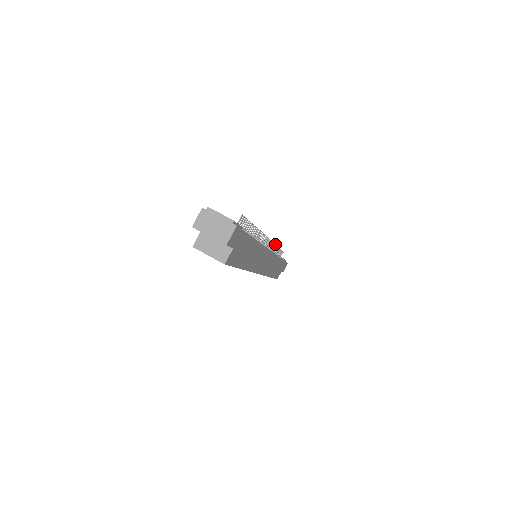
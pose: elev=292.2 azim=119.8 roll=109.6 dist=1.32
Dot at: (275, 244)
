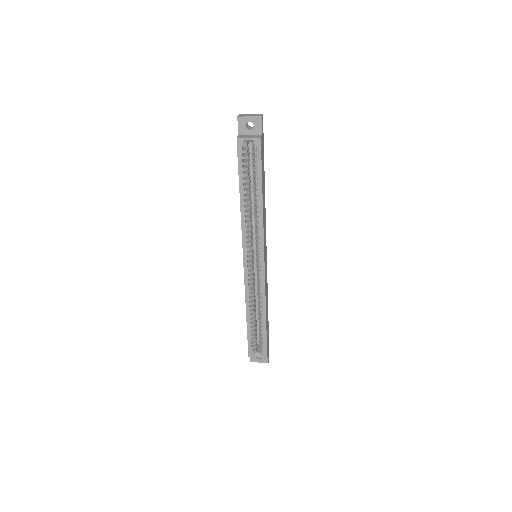
Dot at: occluded
